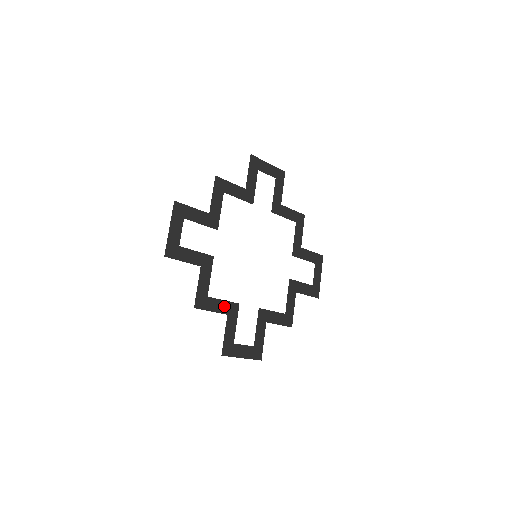
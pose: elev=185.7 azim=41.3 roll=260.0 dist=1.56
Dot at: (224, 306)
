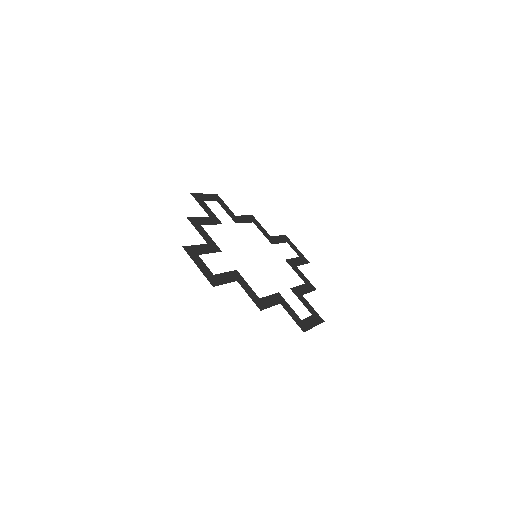
Dot at: (209, 240)
